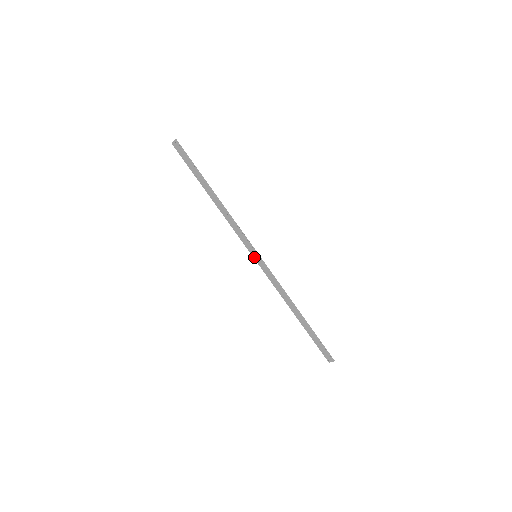
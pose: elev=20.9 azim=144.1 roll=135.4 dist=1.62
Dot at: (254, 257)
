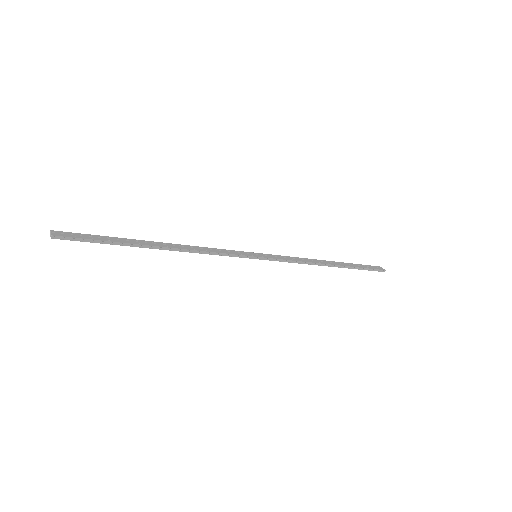
Dot at: occluded
